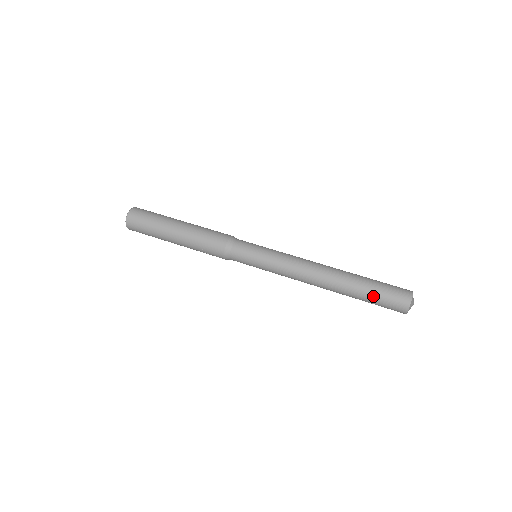
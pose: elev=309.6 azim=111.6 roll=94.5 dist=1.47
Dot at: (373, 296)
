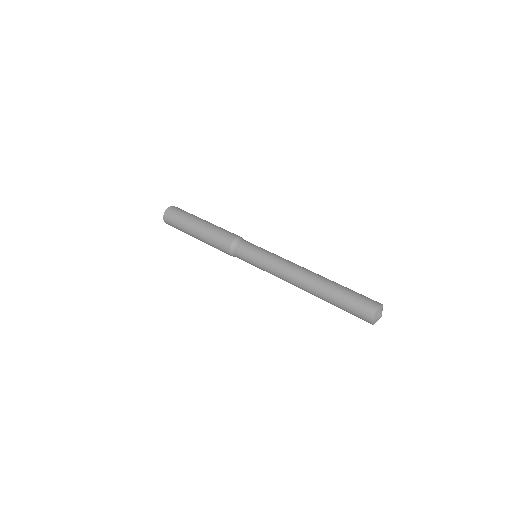
Dot at: (343, 304)
